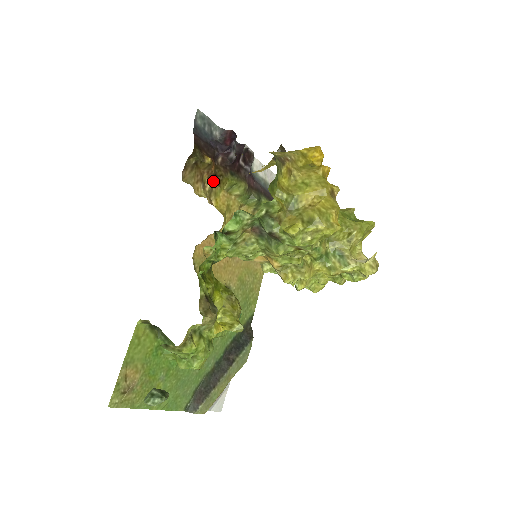
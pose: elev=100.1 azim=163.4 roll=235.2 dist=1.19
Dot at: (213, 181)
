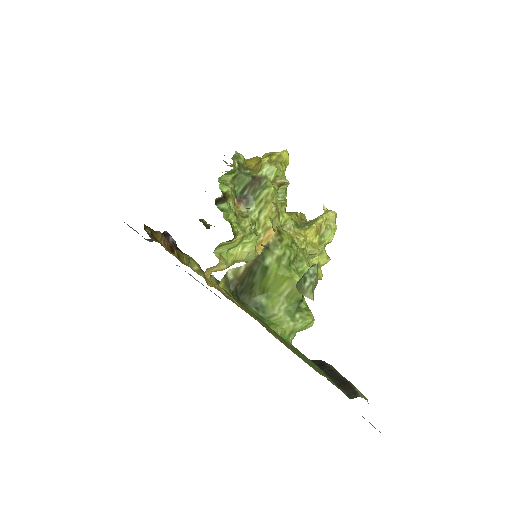
Dot at: (173, 253)
